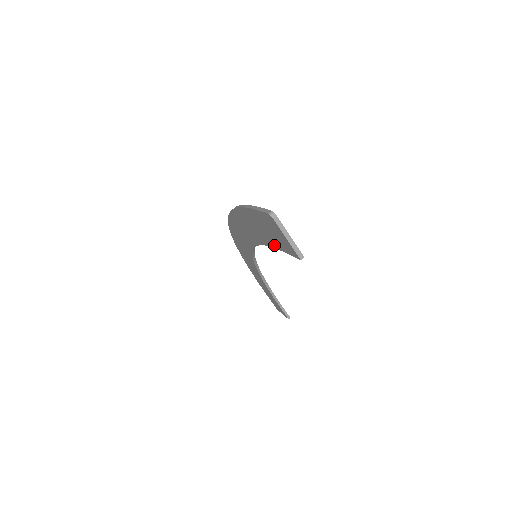
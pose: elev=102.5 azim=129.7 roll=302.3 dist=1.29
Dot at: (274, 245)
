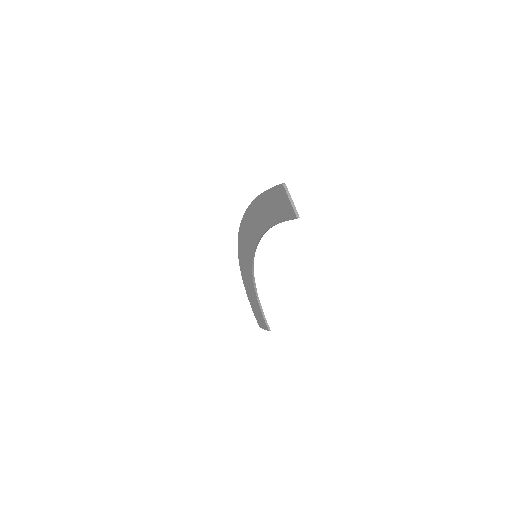
Dot at: (278, 220)
